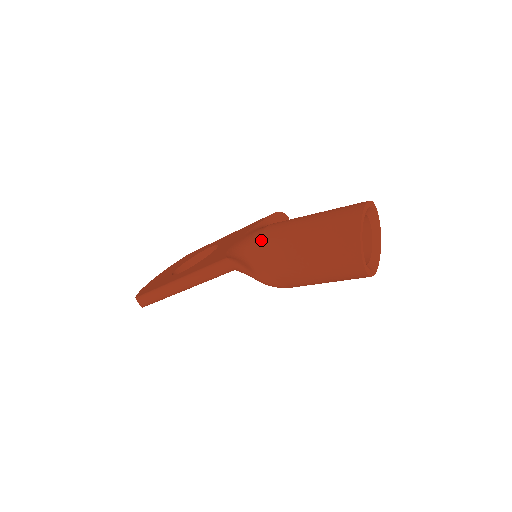
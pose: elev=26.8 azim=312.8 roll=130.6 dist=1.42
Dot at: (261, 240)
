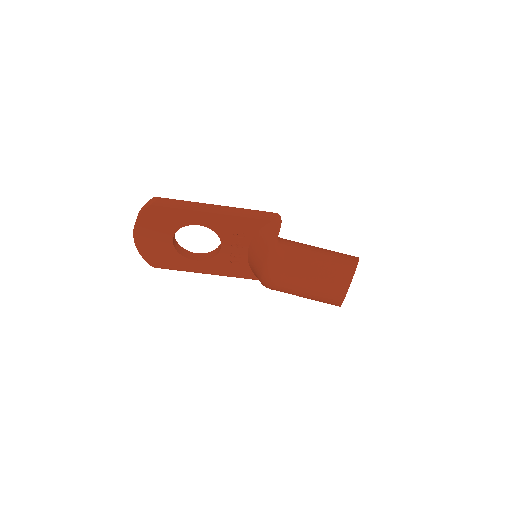
Dot at: occluded
